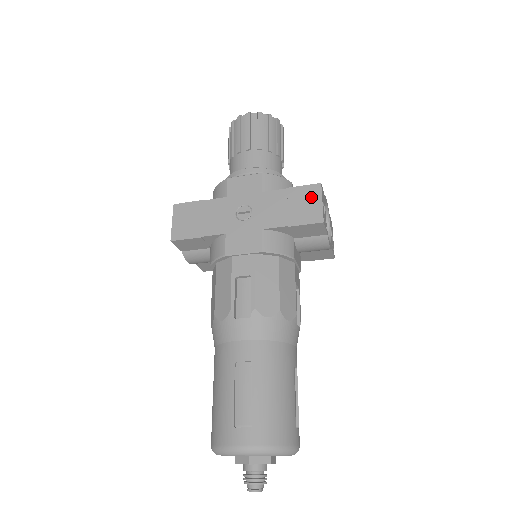
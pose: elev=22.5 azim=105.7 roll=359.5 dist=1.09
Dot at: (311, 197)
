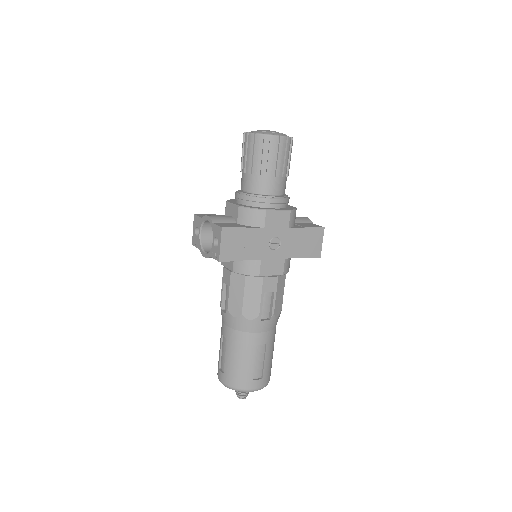
Dot at: (317, 238)
